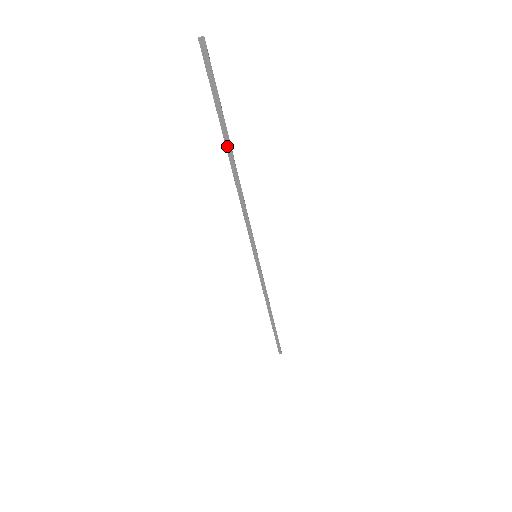
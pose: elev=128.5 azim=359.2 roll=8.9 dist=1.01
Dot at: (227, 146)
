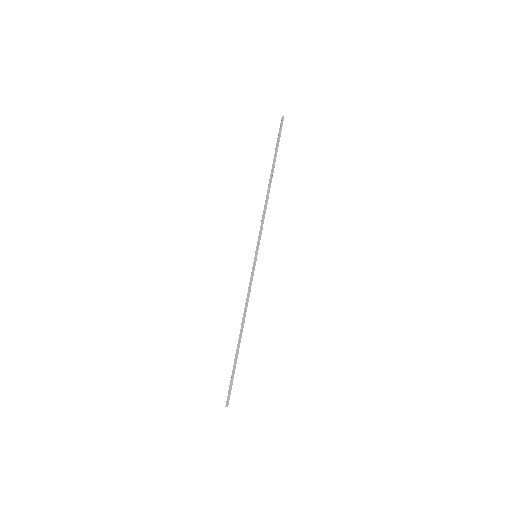
Dot at: (272, 168)
